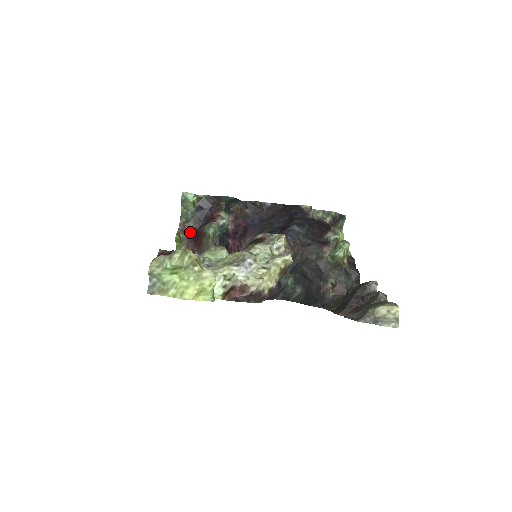
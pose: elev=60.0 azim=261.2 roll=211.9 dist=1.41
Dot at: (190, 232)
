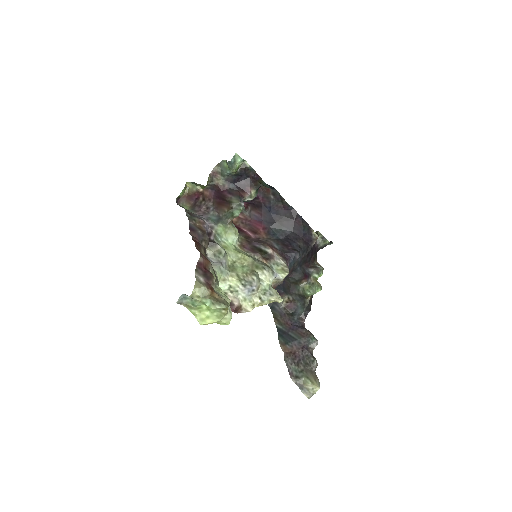
Dot at: (217, 184)
